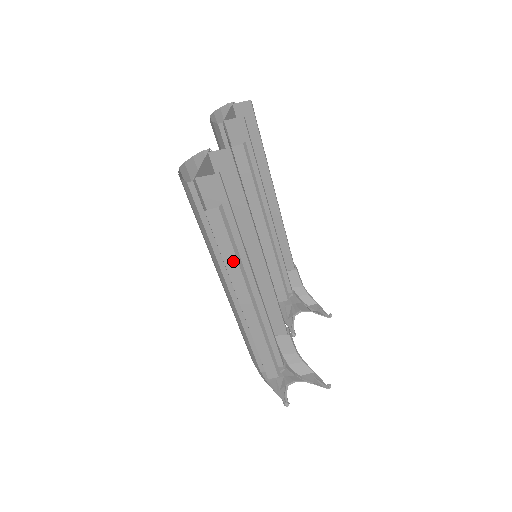
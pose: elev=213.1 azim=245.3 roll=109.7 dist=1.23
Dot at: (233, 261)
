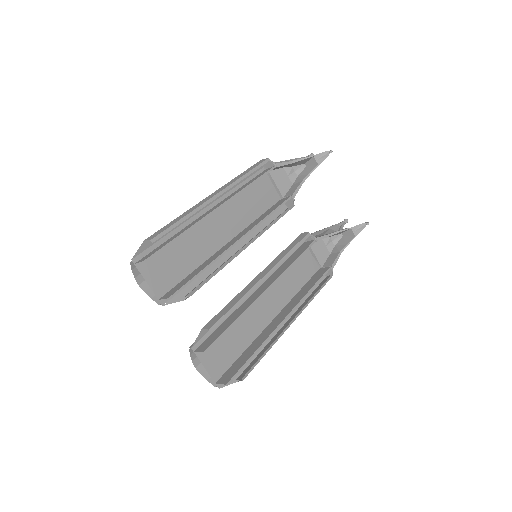
Dot at: (268, 350)
